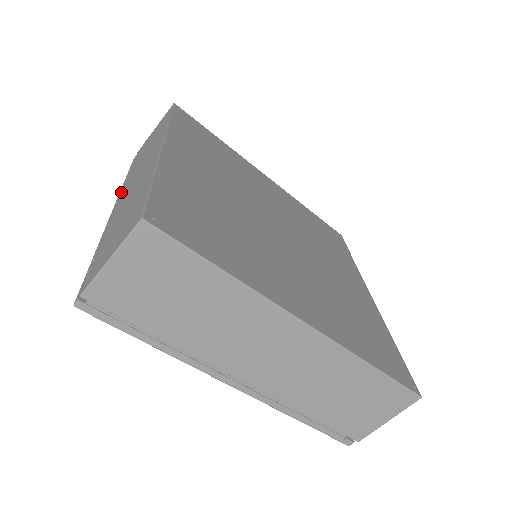
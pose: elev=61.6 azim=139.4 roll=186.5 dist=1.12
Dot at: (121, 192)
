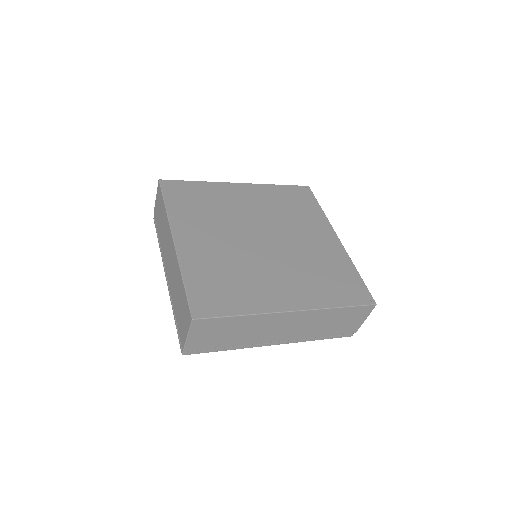
Dot at: occluded
